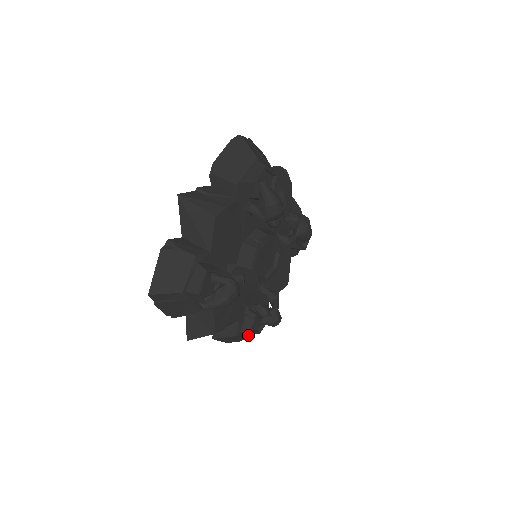
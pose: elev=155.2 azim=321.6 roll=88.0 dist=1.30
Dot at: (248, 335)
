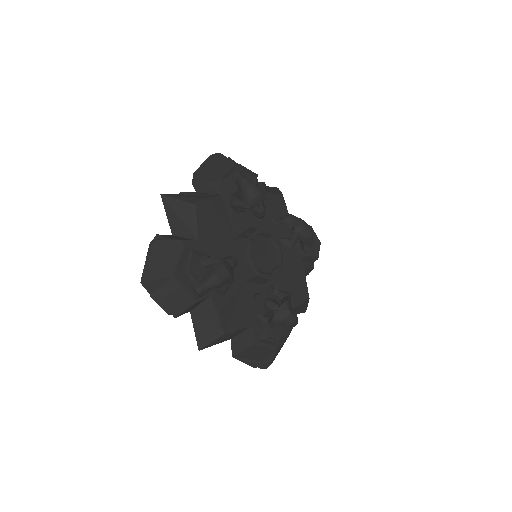
Dot at: (272, 350)
